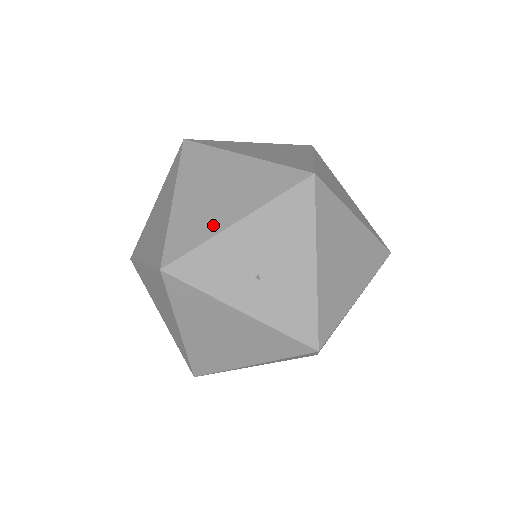
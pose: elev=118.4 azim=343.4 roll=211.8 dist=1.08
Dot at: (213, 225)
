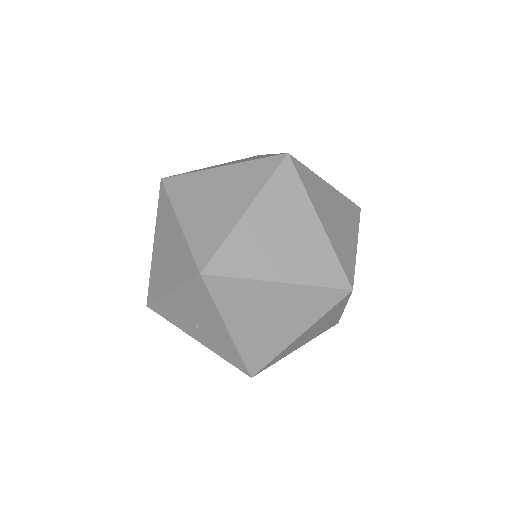
Dot at: (162, 286)
